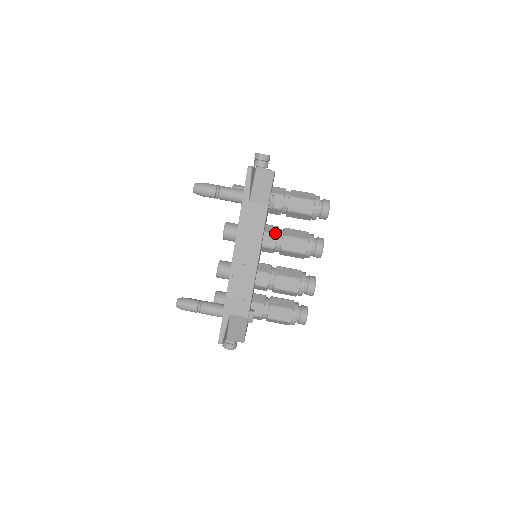
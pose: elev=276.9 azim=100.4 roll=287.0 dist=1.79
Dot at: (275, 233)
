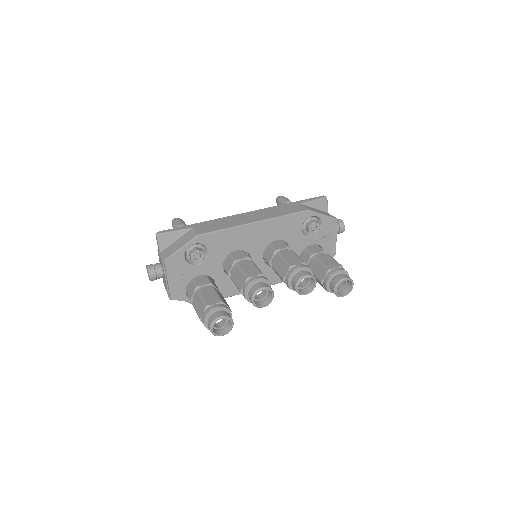
Dot at: occluded
